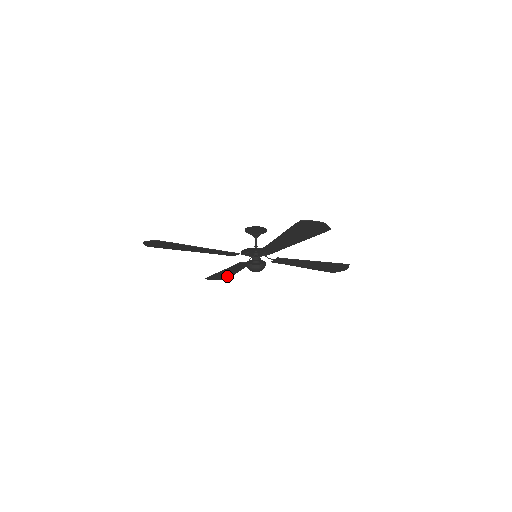
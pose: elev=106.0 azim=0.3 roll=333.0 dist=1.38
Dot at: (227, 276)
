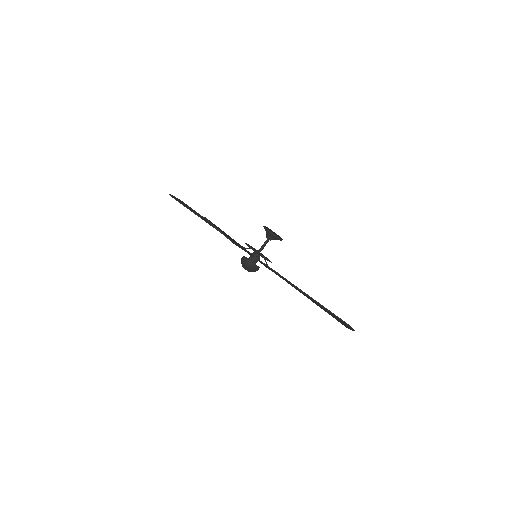
Dot at: (190, 208)
